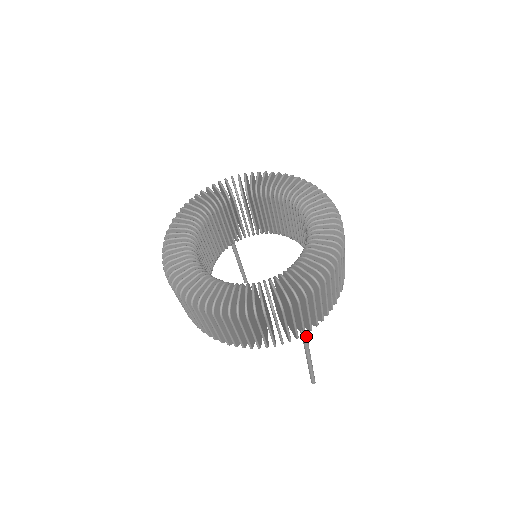
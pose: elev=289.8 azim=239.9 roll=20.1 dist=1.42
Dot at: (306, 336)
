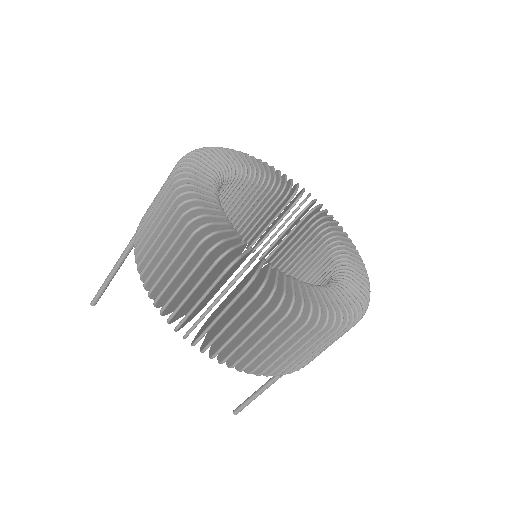
Dot at: occluded
